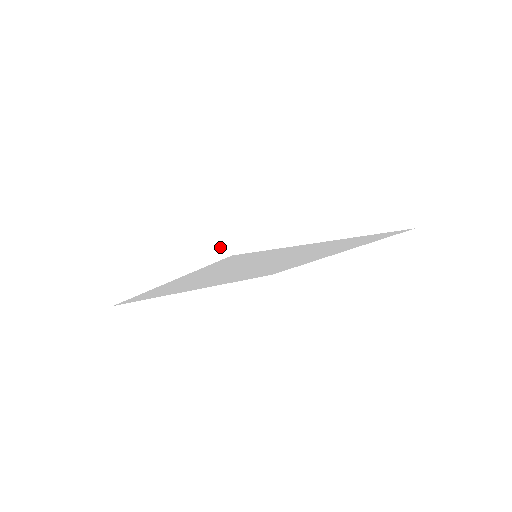
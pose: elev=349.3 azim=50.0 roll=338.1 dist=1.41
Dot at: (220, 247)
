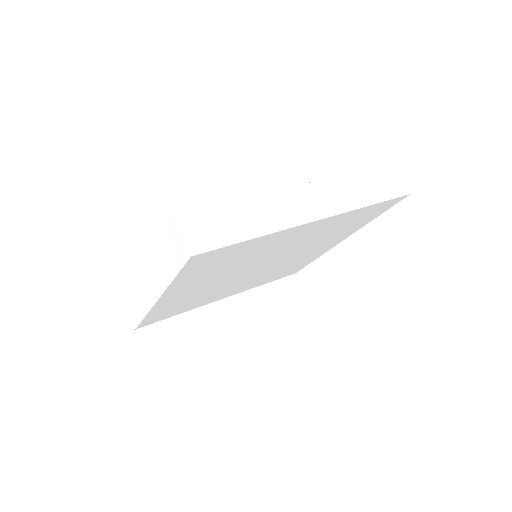
Dot at: (182, 251)
